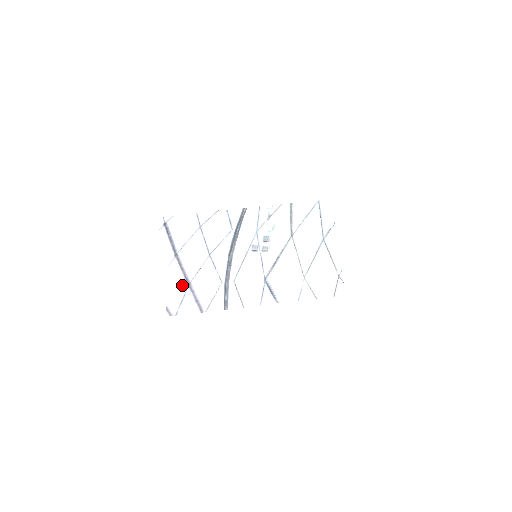
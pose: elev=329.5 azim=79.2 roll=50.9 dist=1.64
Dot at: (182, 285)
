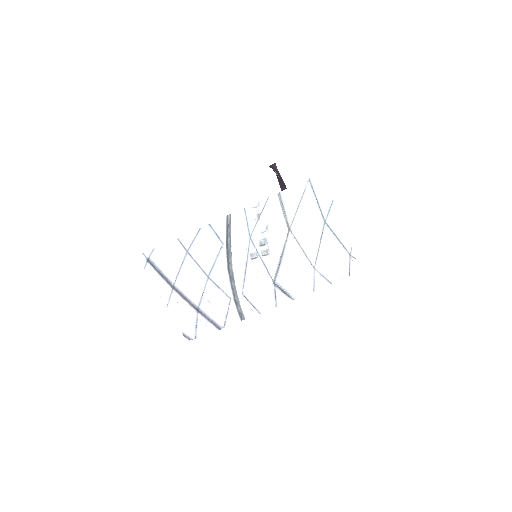
Dot at: (191, 312)
